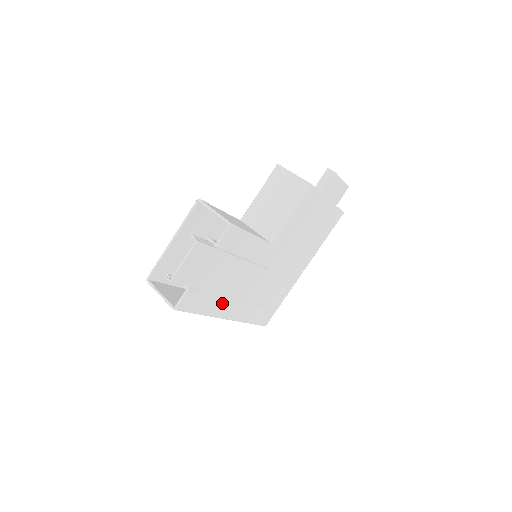
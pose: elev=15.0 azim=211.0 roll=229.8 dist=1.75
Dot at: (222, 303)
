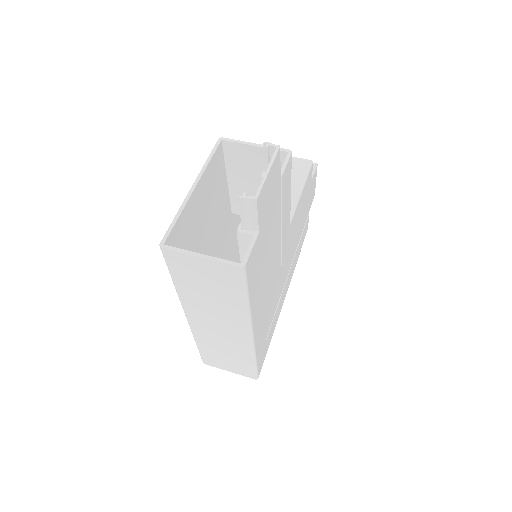
Dot at: (259, 296)
